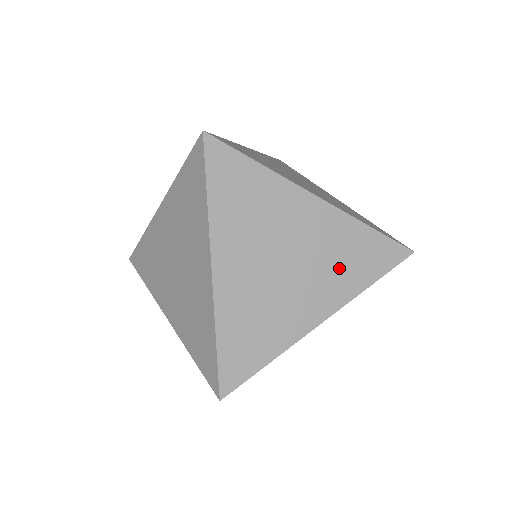
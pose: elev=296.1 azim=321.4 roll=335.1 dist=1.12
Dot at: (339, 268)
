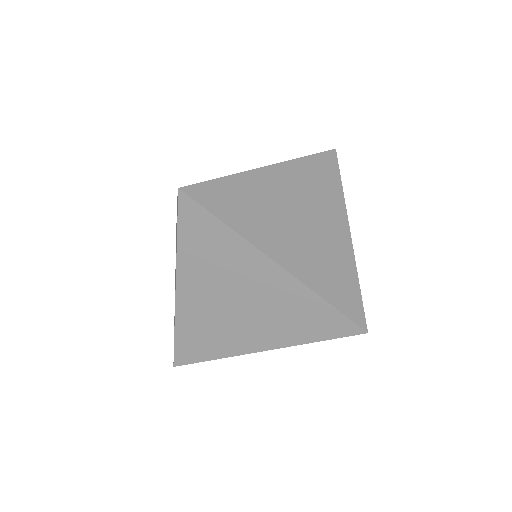
Dot at: (322, 194)
